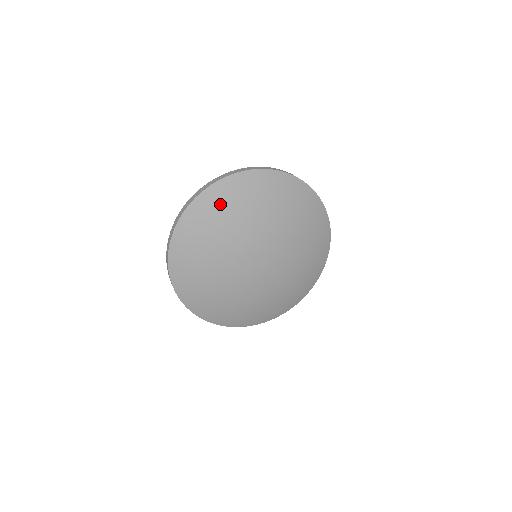
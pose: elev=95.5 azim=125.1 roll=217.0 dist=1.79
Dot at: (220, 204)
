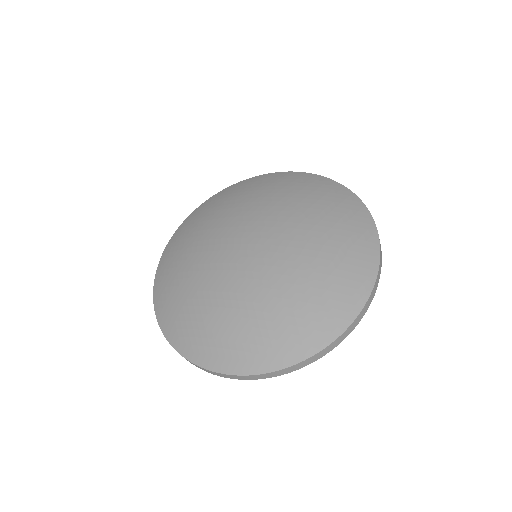
Dot at: (174, 253)
